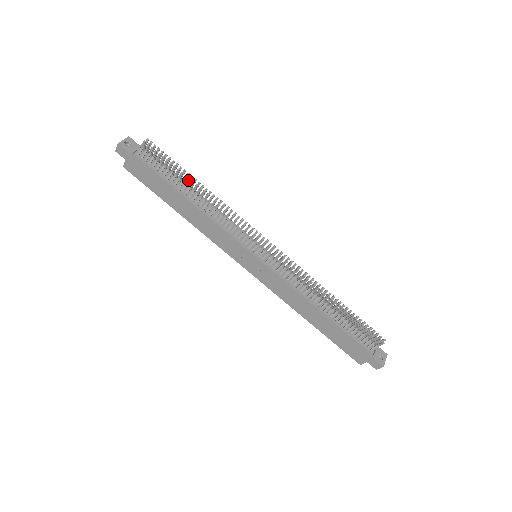
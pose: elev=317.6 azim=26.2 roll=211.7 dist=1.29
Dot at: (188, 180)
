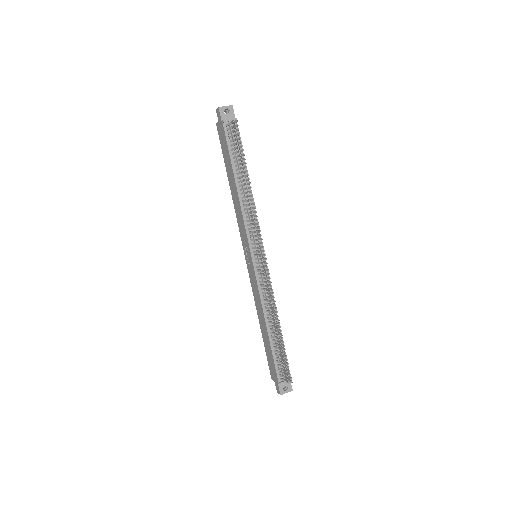
Dot at: (243, 171)
